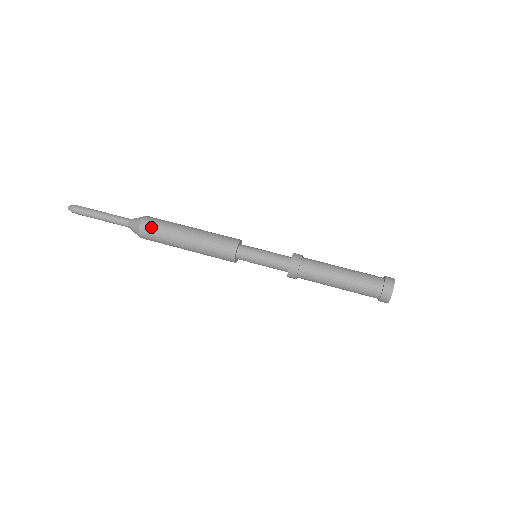
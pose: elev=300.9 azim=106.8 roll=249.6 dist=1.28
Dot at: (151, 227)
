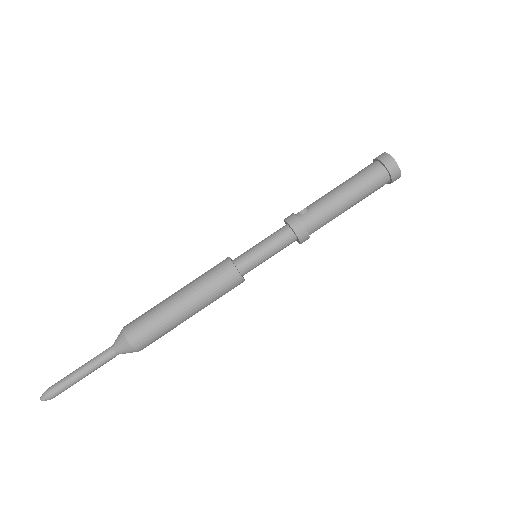
Dot at: (151, 343)
